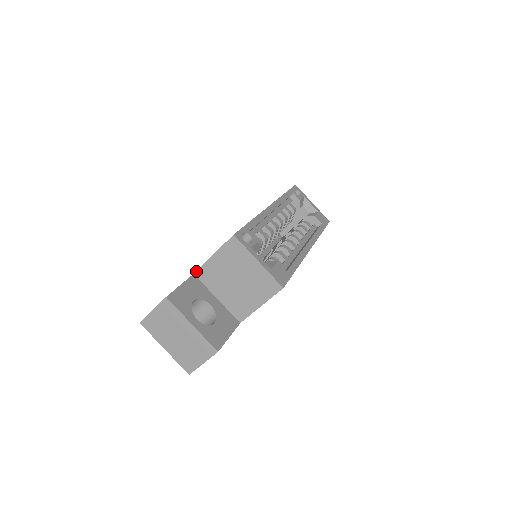
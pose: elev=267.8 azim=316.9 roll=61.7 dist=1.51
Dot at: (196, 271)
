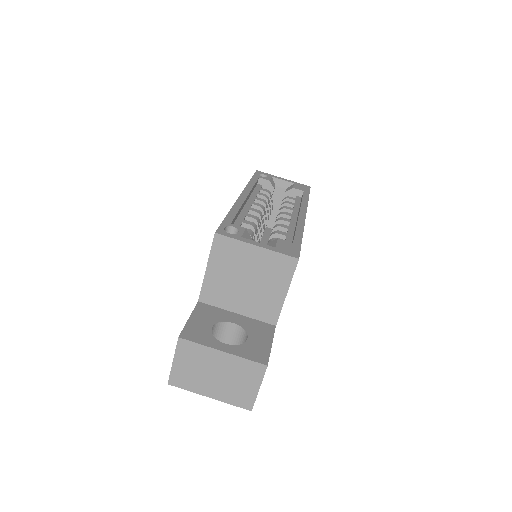
Dot at: (199, 297)
